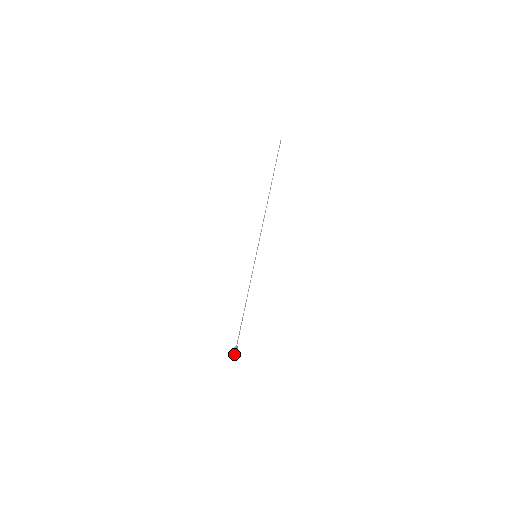
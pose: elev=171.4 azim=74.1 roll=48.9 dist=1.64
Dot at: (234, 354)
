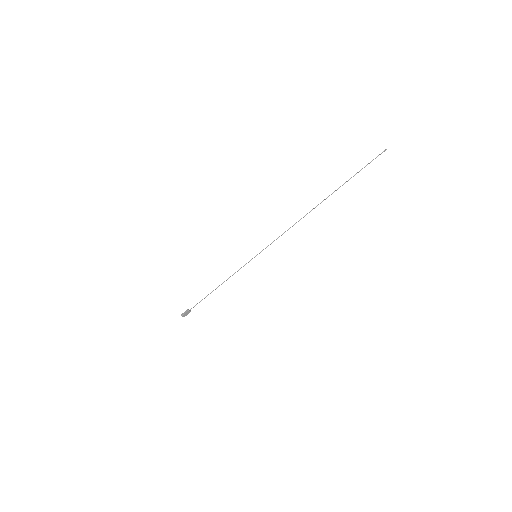
Dot at: (183, 314)
